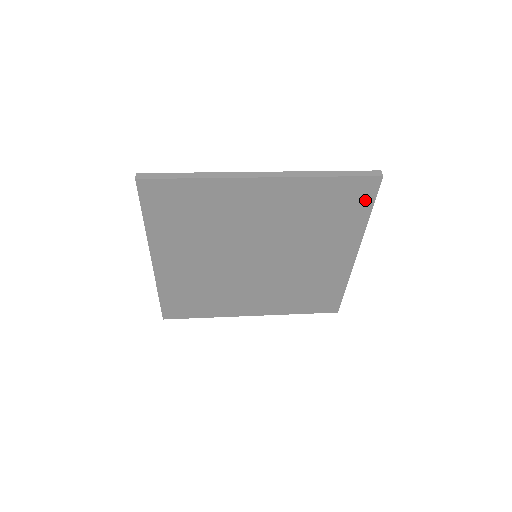
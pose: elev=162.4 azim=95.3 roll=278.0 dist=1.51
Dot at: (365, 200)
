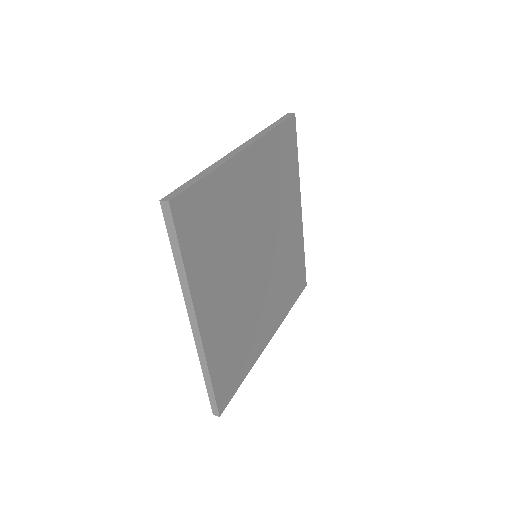
Dot at: (293, 144)
